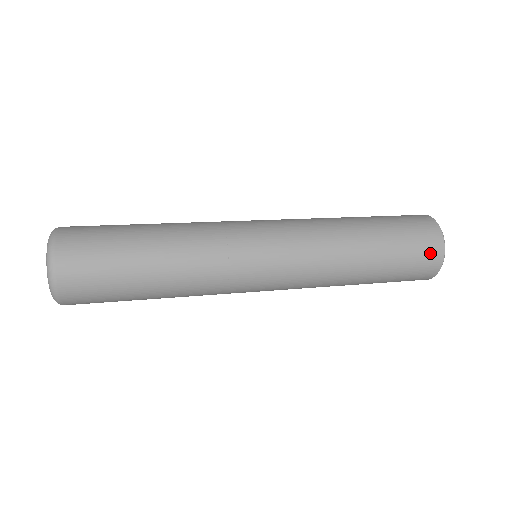
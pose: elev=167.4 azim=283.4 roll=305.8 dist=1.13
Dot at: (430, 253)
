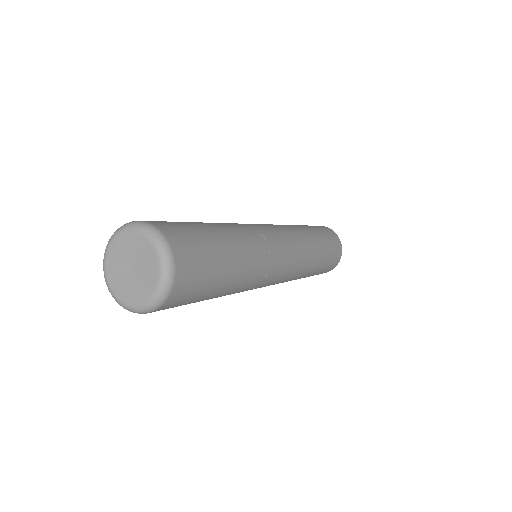
Dot at: (332, 234)
